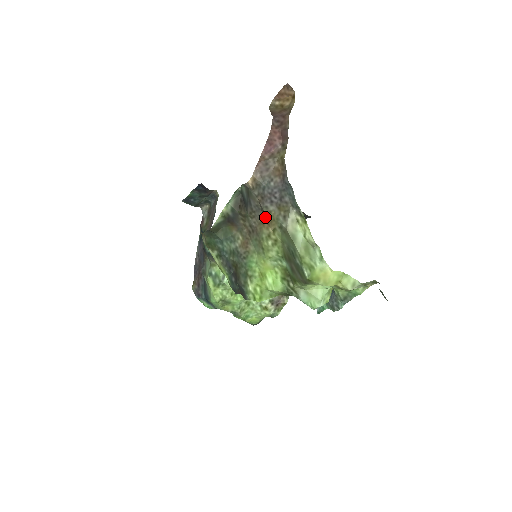
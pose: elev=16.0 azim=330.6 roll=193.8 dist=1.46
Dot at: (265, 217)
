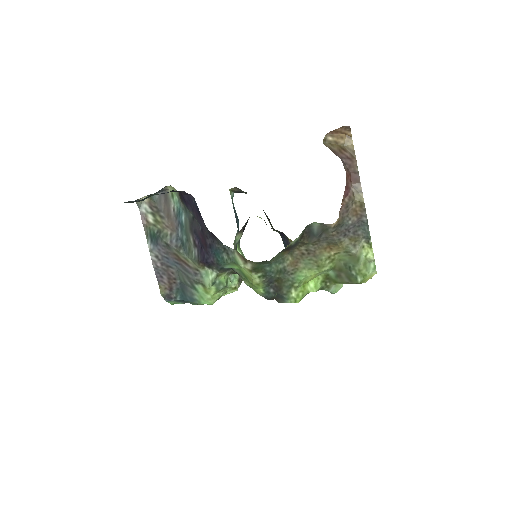
Dot at: (330, 244)
